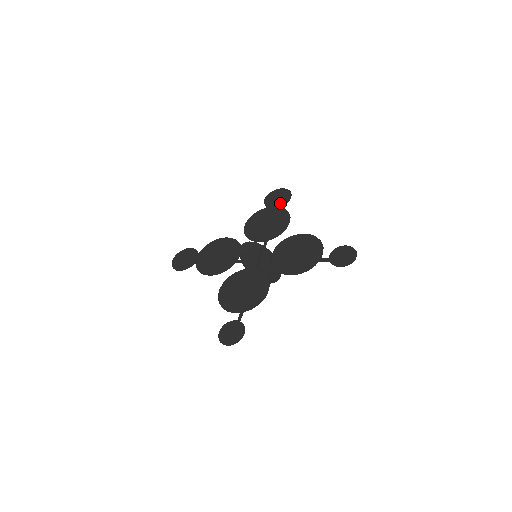
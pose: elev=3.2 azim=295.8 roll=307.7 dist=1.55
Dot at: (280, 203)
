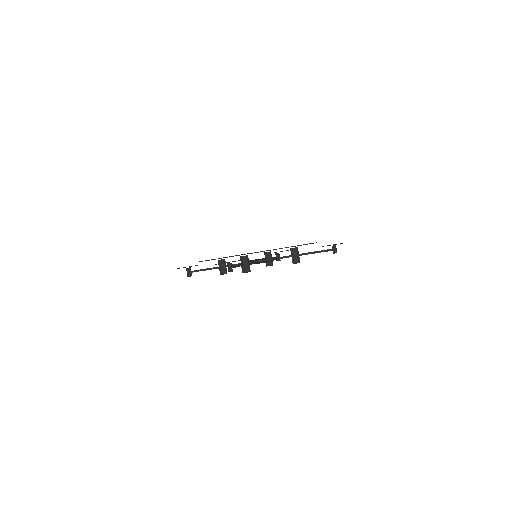
Dot at: occluded
